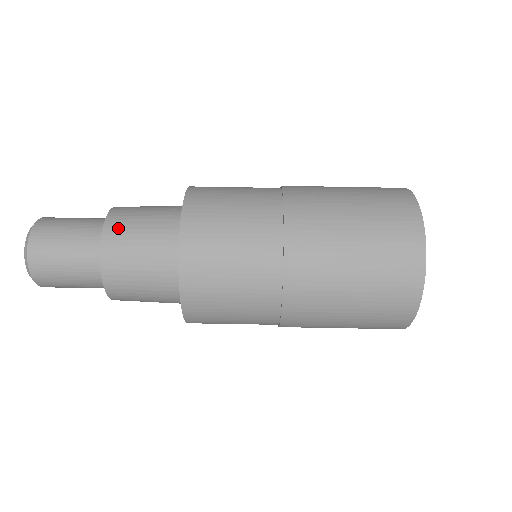
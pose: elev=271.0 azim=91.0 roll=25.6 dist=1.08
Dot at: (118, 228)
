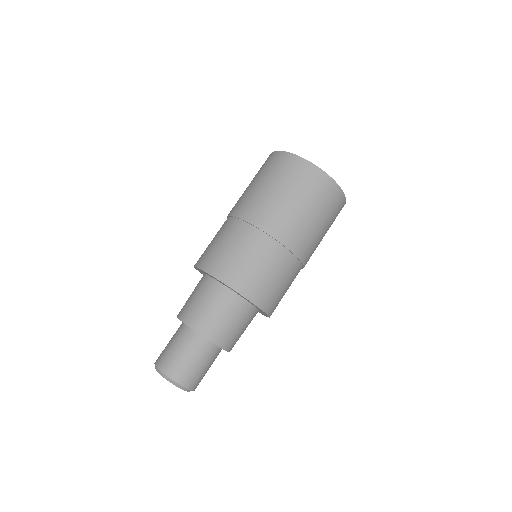
Dot at: (198, 321)
